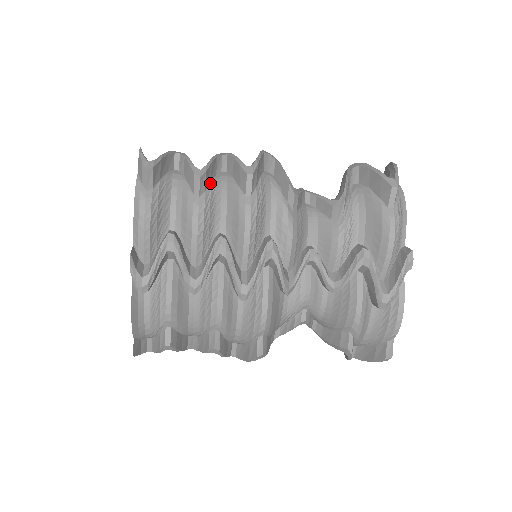
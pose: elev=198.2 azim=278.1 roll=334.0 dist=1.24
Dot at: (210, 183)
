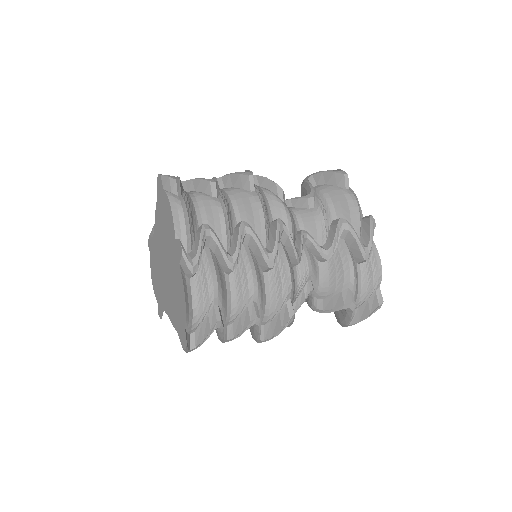
Dot at: (219, 191)
